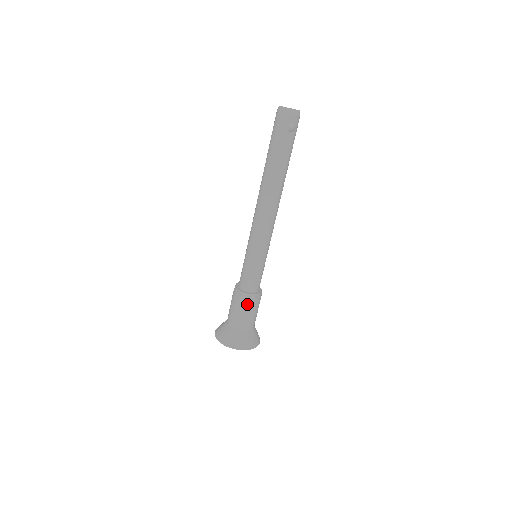
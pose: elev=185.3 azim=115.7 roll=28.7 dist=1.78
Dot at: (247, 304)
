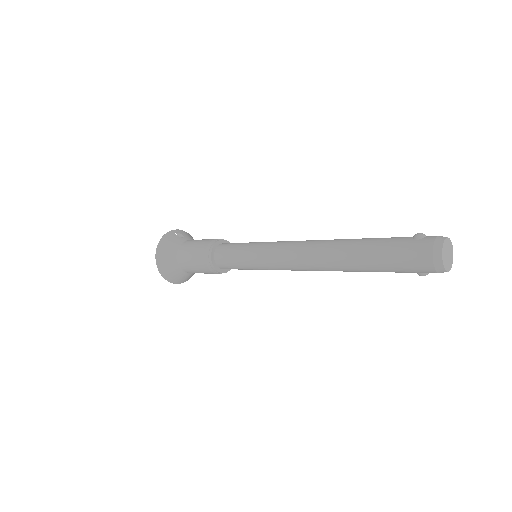
Dot at: (213, 273)
